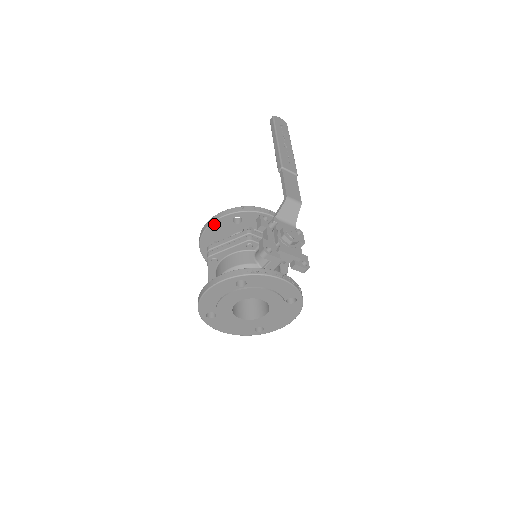
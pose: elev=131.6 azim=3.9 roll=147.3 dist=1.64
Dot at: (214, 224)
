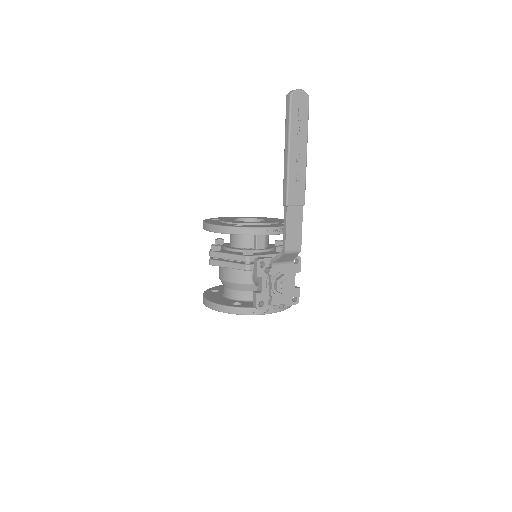
Dot at: (215, 232)
